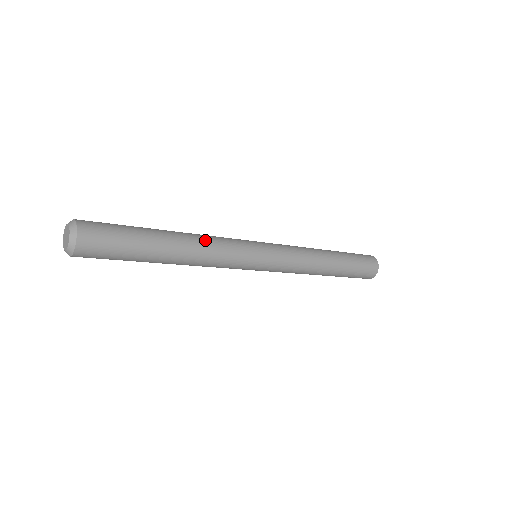
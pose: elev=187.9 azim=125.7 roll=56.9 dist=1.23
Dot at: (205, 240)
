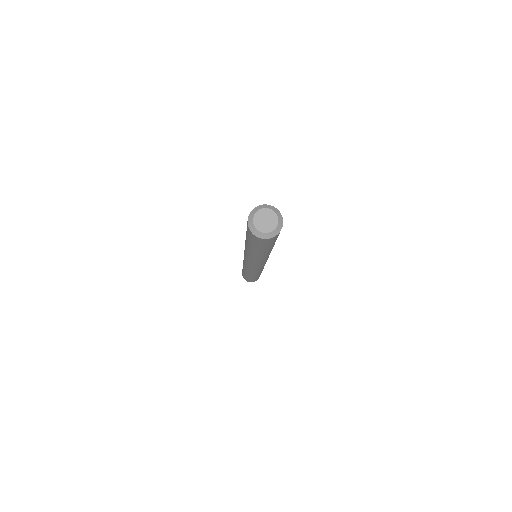
Dot at: occluded
